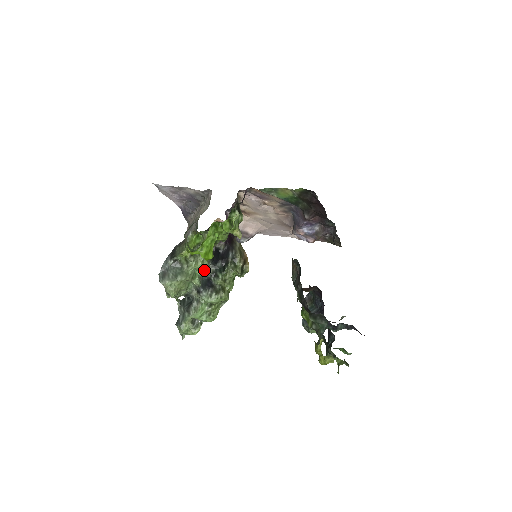
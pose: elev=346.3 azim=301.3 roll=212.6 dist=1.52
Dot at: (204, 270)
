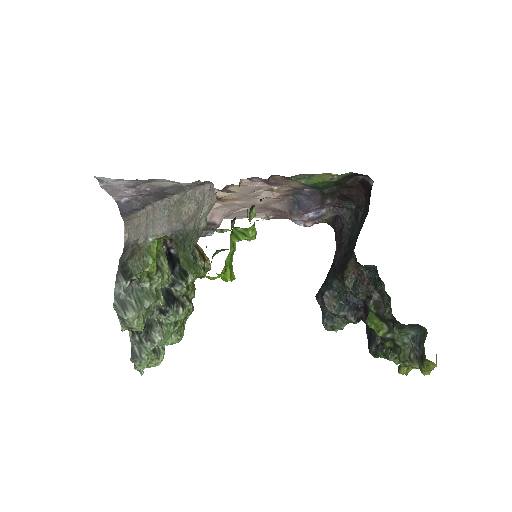
Dot at: (164, 282)
